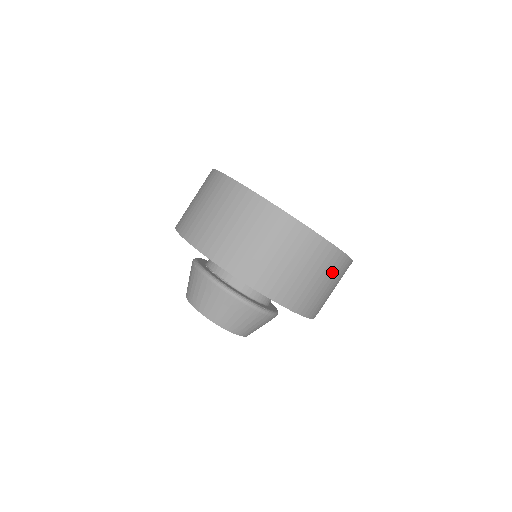
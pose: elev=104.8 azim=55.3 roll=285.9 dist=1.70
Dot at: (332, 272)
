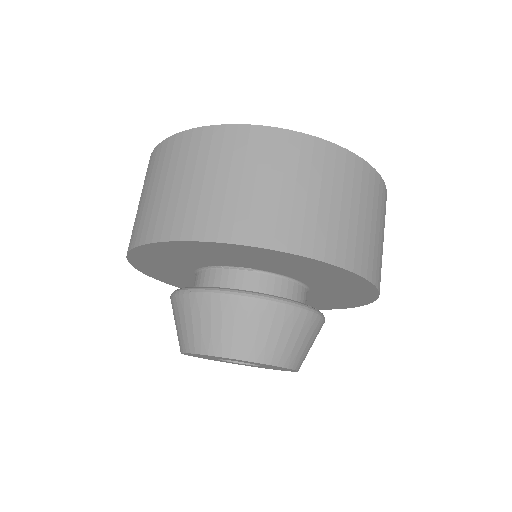
Dot at: (382, 214)
